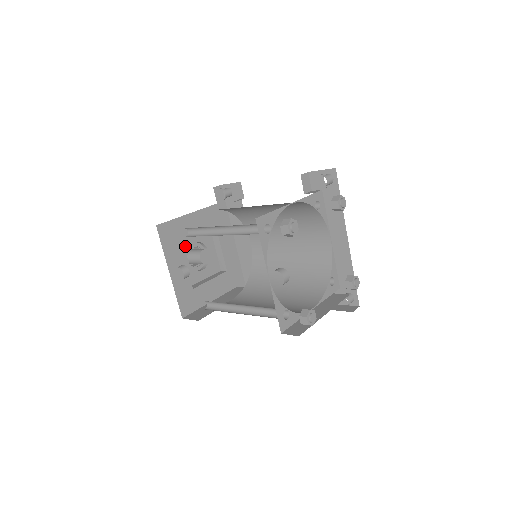
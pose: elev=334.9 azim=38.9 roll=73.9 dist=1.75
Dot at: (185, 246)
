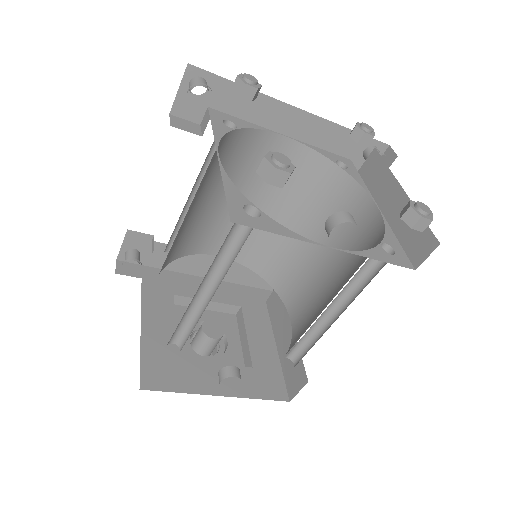
Dot at: (185, 353)
